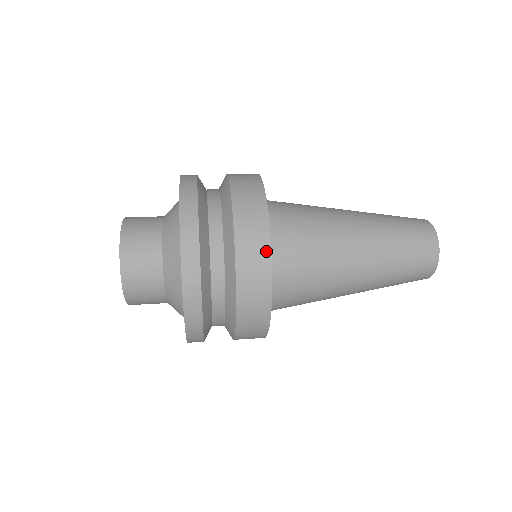
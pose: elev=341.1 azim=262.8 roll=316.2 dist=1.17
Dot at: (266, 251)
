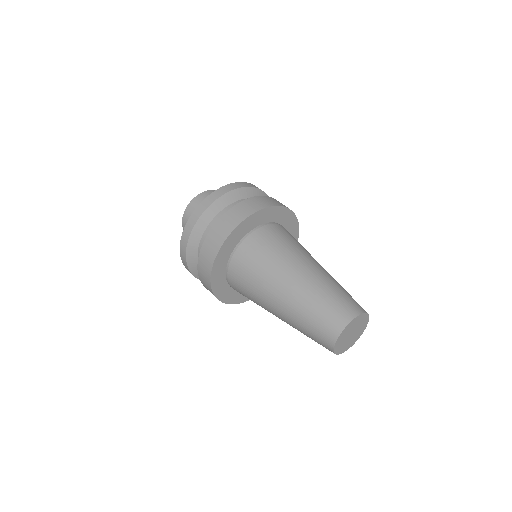
Dot at: occluded
